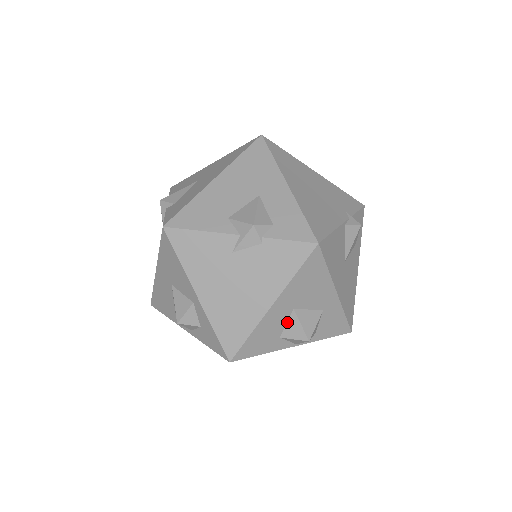
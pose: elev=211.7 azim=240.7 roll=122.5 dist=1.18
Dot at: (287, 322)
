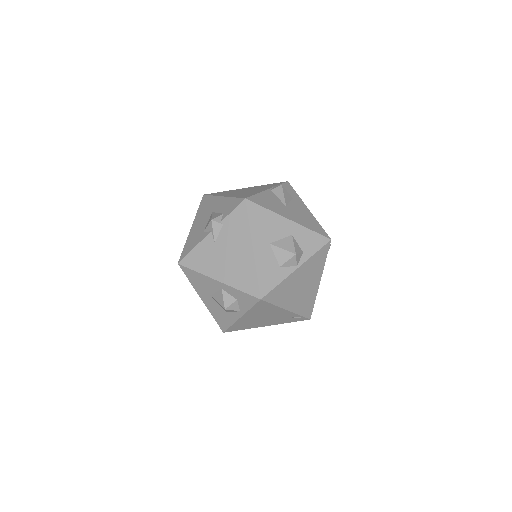
Dot at: (274, 254)
